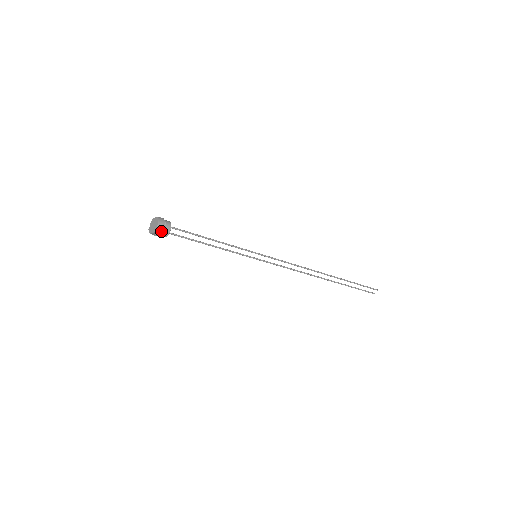
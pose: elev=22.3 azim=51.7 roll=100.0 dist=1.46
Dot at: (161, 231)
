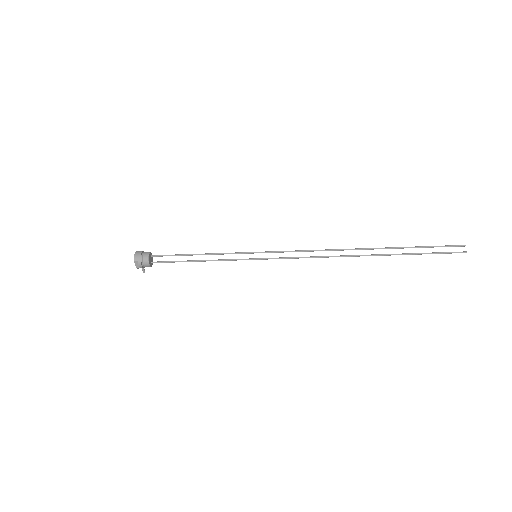
Dot at: (139, 258)
